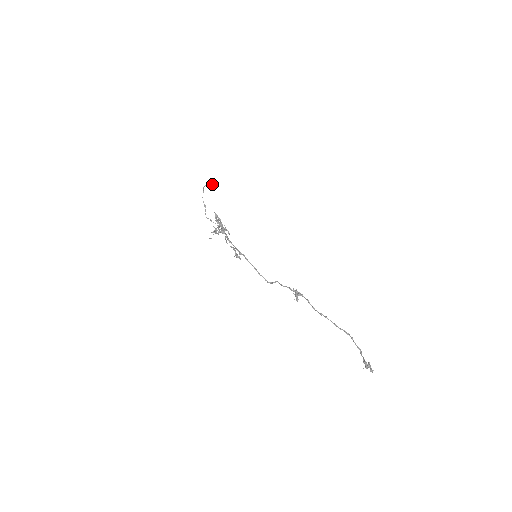
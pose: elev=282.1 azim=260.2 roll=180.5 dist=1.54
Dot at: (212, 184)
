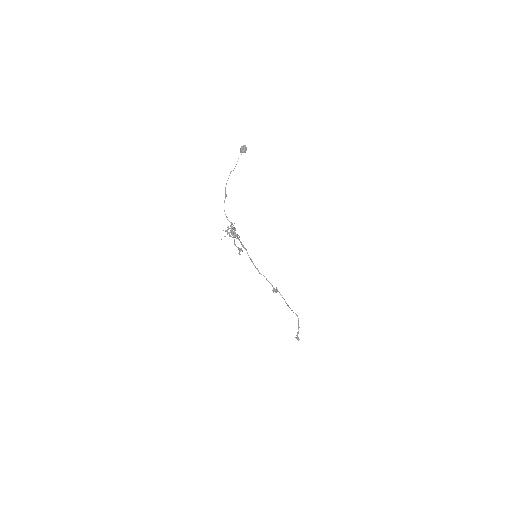
Dot at: (243, 152)
